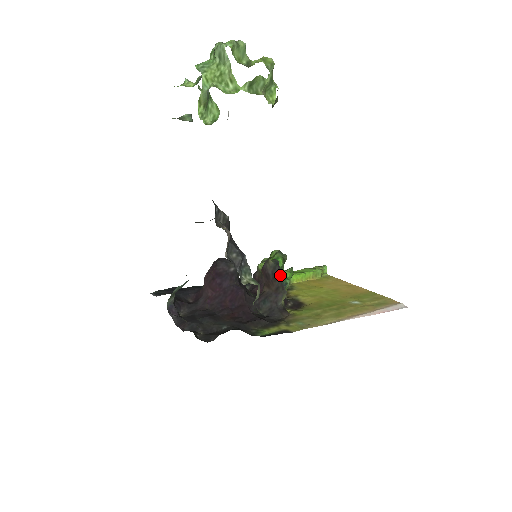
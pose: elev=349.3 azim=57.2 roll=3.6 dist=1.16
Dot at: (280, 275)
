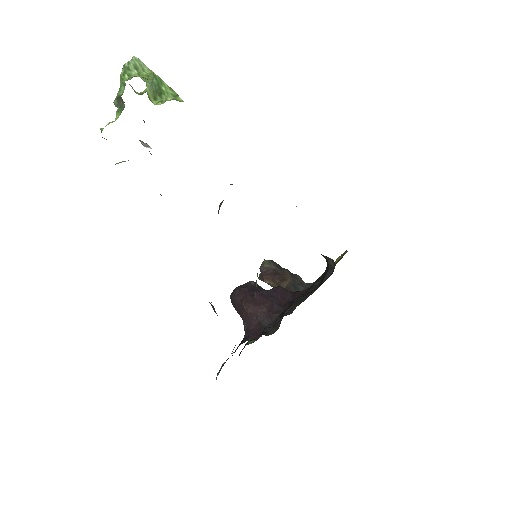
Dot at: occluded
